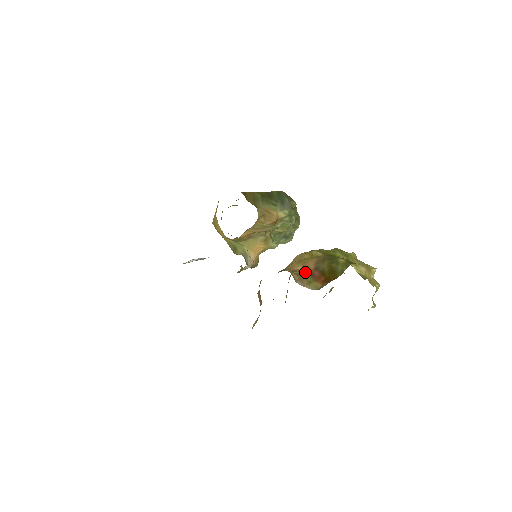
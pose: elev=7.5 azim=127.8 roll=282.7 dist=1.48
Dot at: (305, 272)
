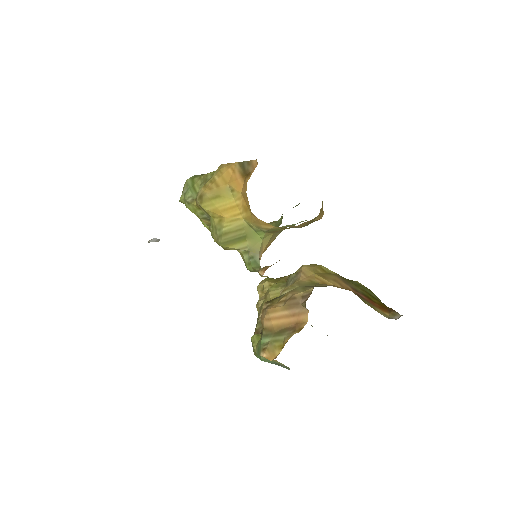
Dot at: (355, 293)
